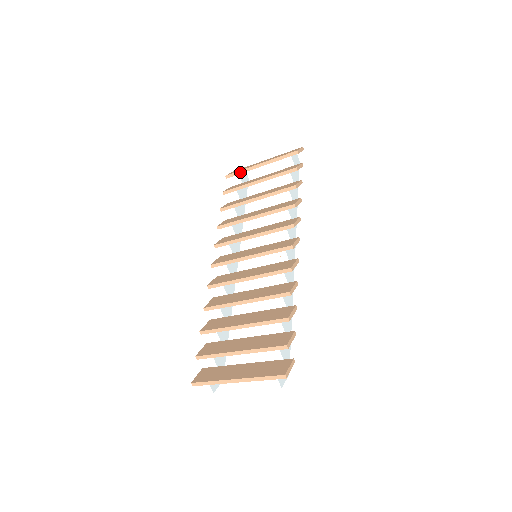
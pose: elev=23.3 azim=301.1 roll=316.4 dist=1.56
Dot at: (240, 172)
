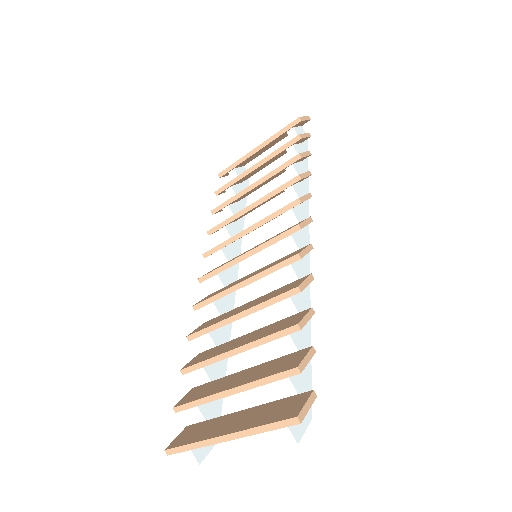
Dot at: (234, 165)
